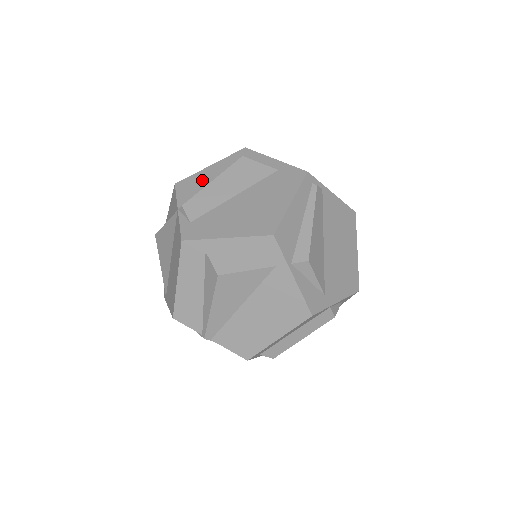
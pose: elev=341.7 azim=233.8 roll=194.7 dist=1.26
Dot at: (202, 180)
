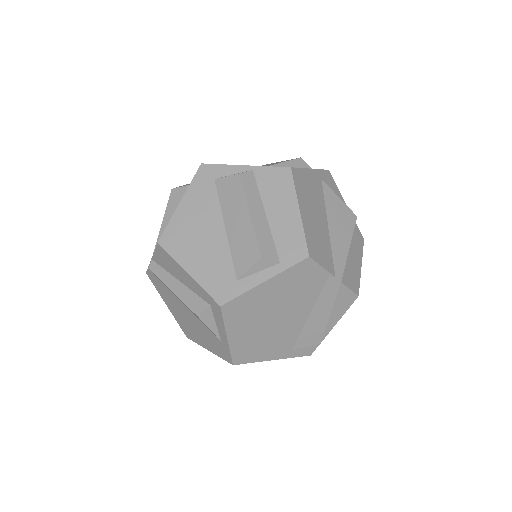
Dot at: (175, 271)
